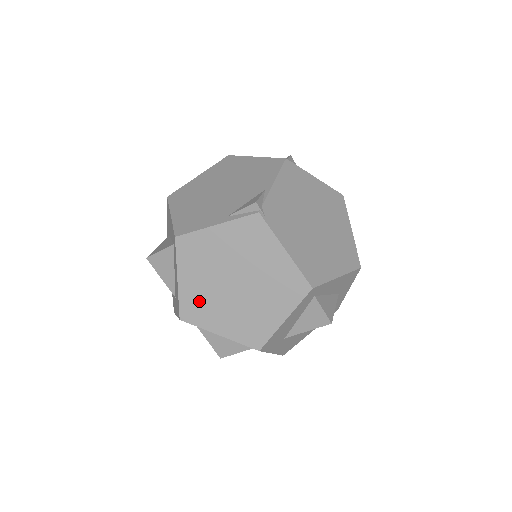
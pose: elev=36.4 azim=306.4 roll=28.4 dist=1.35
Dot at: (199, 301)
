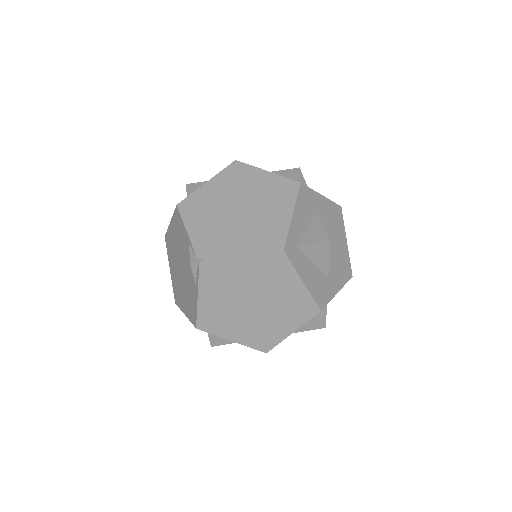
Dot at: (257, 334)
